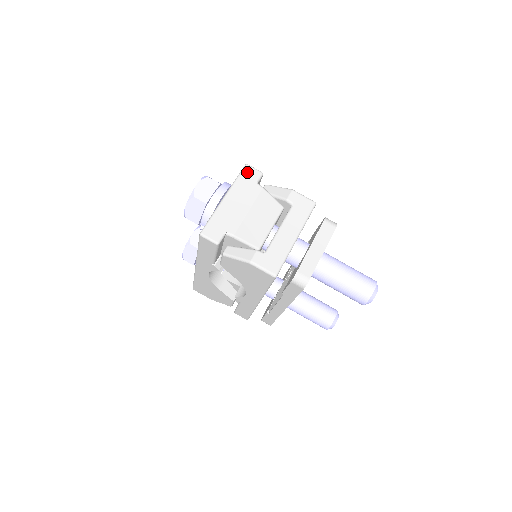
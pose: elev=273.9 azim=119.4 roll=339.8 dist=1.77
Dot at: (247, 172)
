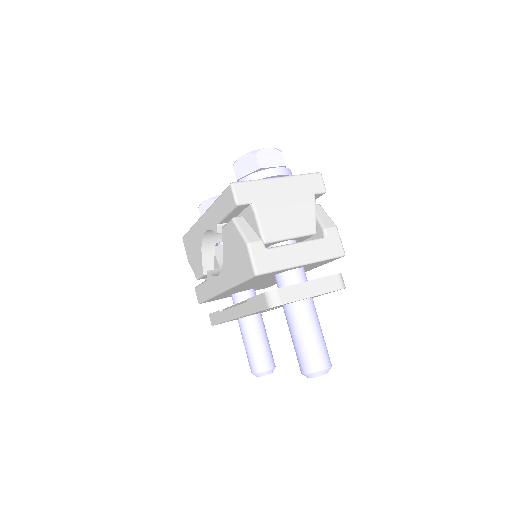
Dot at: (315, 178)
